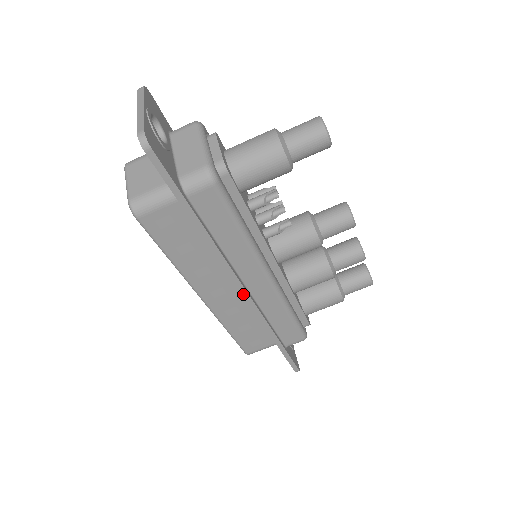
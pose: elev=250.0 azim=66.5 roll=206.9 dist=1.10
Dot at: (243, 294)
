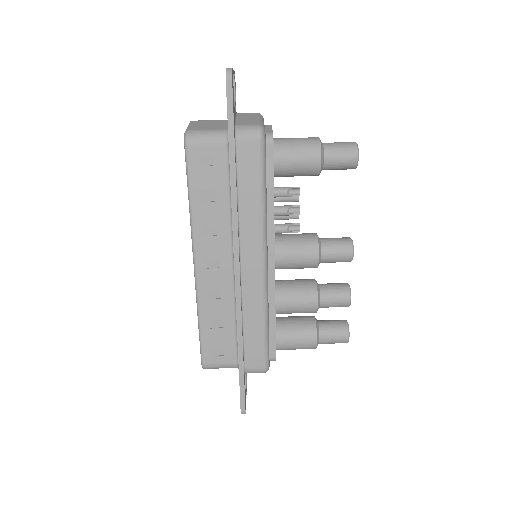
Dot at: (235, 269)
